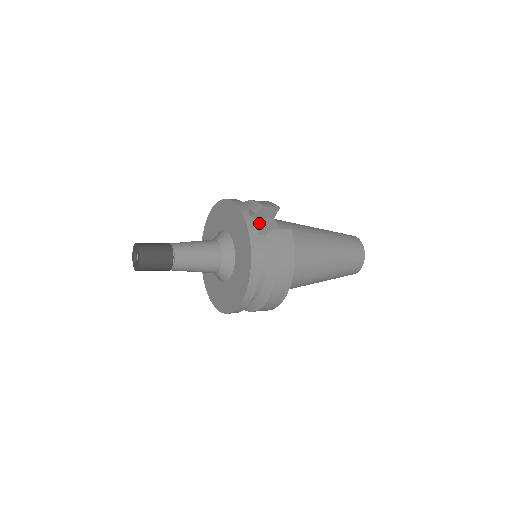
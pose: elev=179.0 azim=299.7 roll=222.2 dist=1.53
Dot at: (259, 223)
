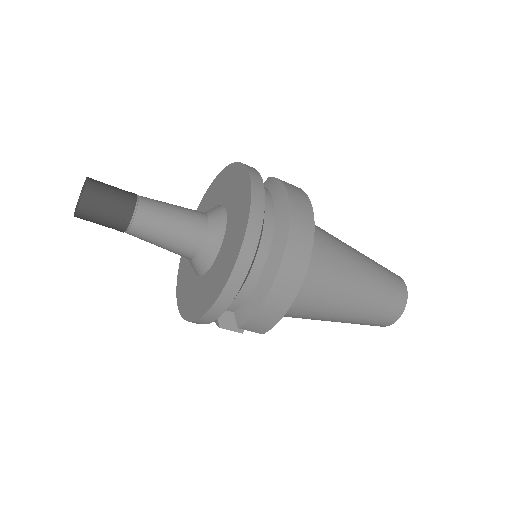
Dot at: occluded
